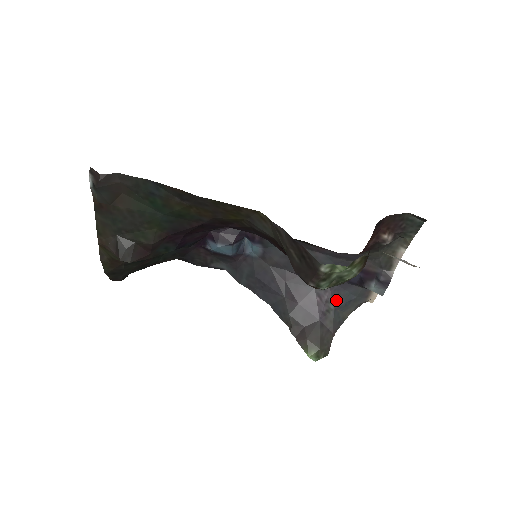
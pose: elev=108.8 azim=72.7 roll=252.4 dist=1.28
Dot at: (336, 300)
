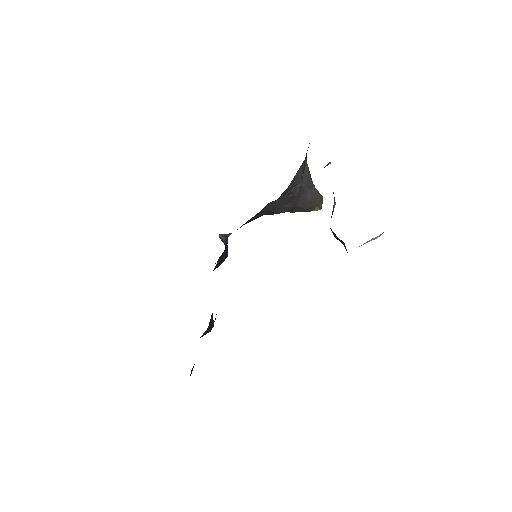
Dot at: (298, 180)
